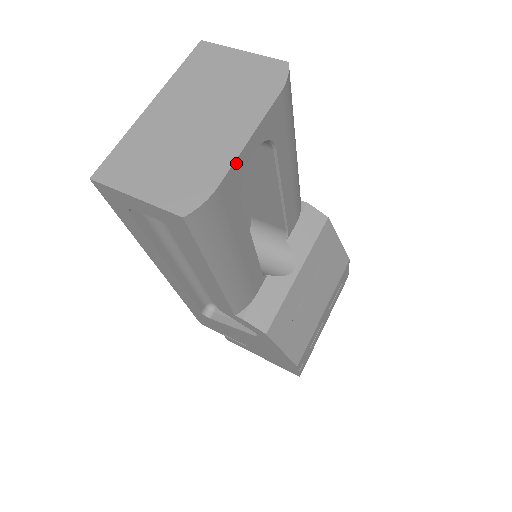
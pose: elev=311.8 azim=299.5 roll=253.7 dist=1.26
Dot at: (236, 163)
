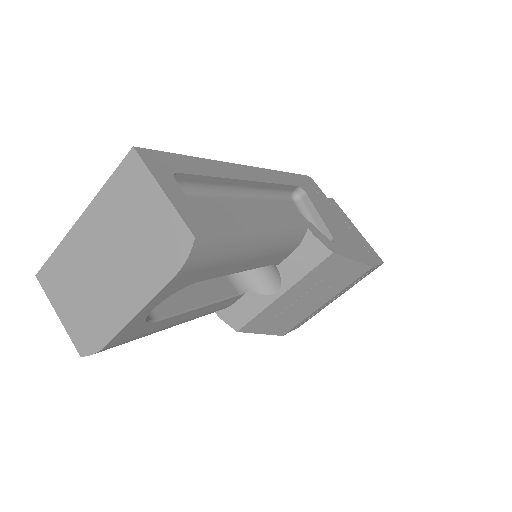
Dot at: (124, 329)
